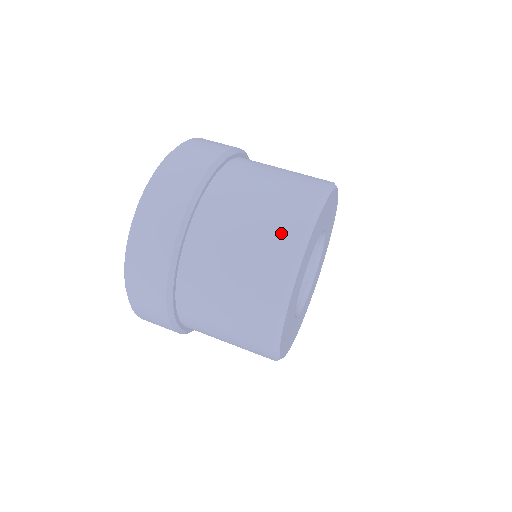
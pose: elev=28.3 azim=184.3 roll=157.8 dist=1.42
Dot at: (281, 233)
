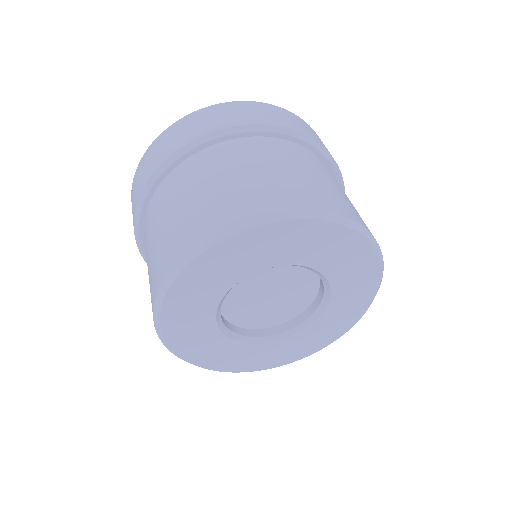
Dot at: (187, 231)
